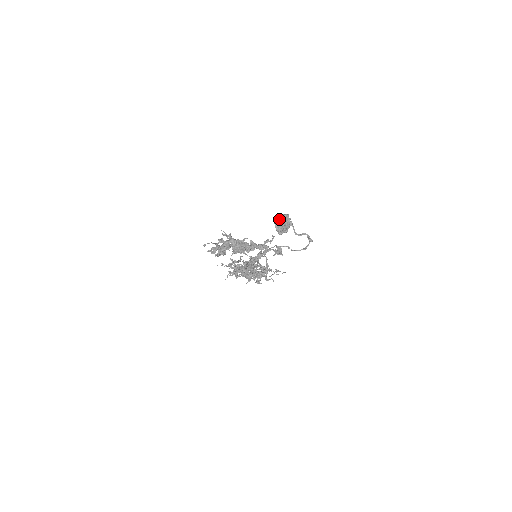
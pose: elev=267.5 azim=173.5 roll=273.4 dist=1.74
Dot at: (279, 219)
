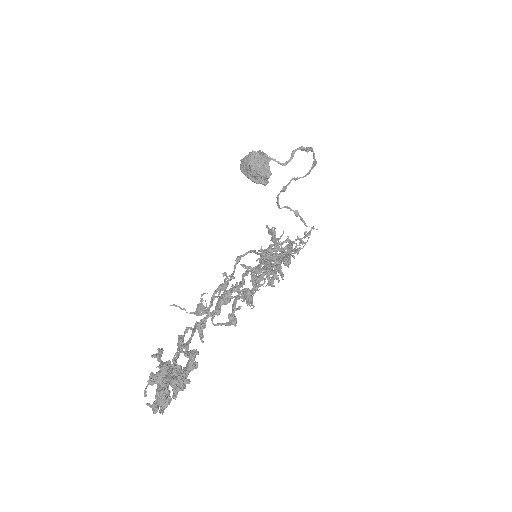
Dot at: (247, 169)
